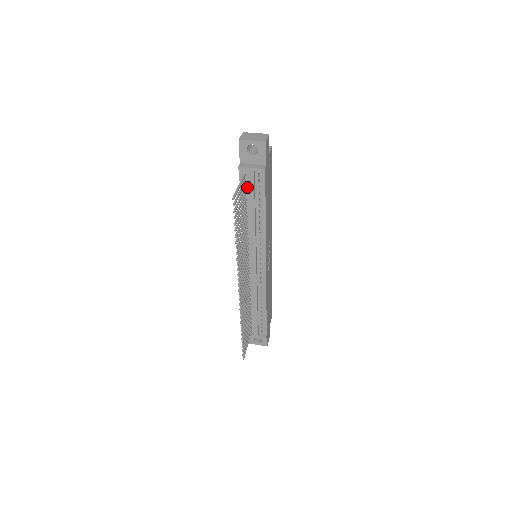
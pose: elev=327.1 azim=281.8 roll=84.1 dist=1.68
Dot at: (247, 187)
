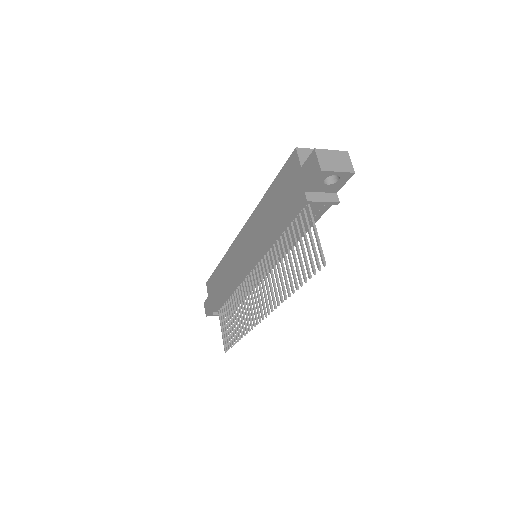
Dot at: (301, 214)
